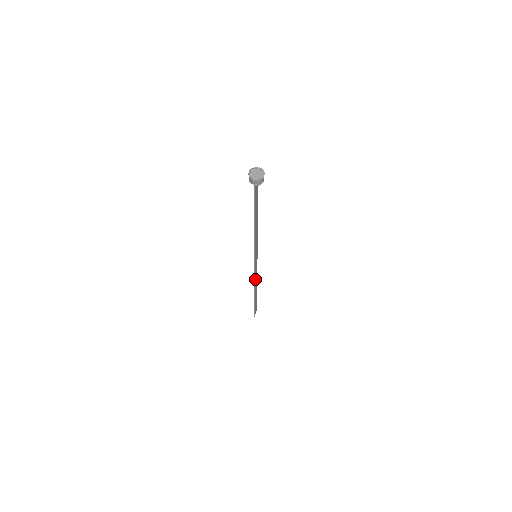
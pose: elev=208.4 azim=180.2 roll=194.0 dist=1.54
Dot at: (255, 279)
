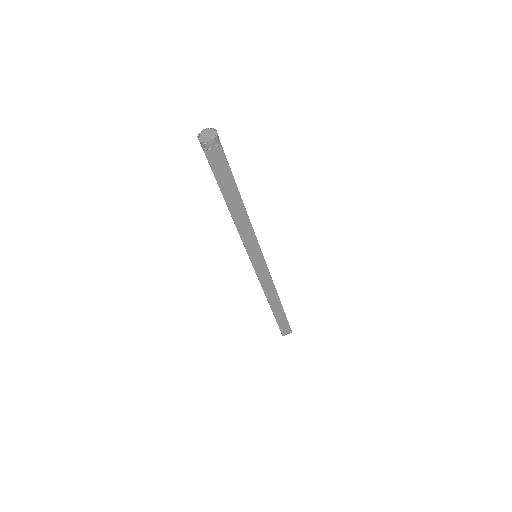
Dot at: (266, 286)
